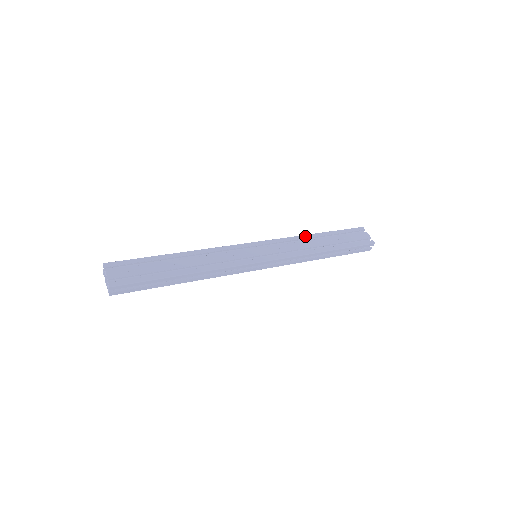
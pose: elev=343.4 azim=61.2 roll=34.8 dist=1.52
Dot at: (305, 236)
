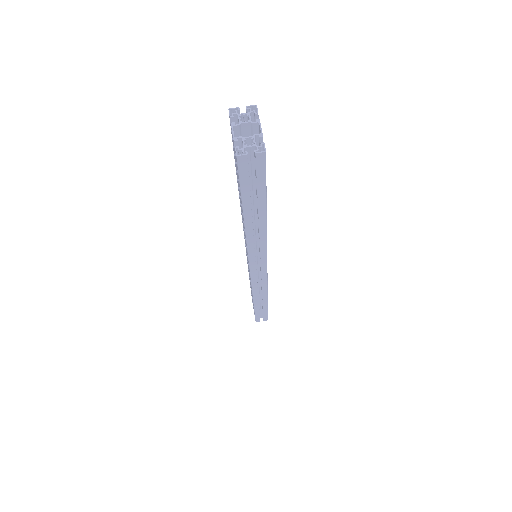
Dot at: occluded
